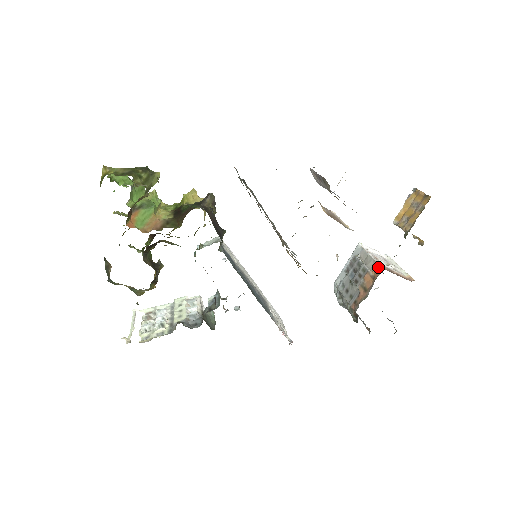
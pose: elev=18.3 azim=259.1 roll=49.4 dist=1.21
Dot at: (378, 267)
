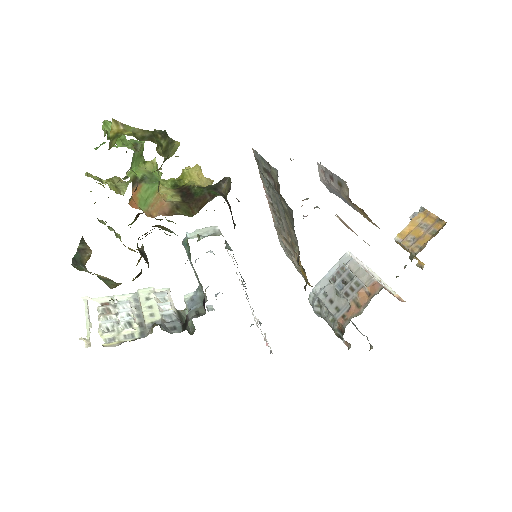
Dot at: (376, 284)
